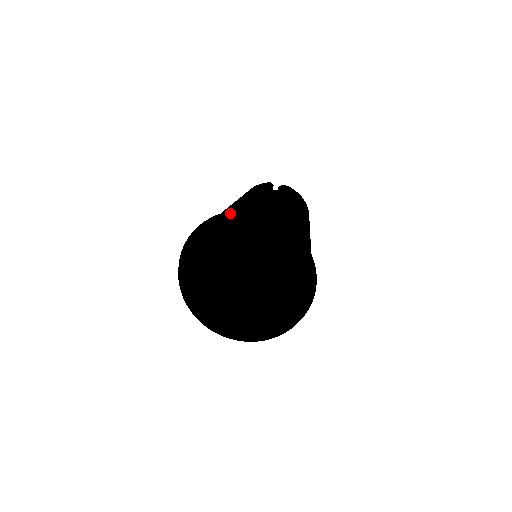
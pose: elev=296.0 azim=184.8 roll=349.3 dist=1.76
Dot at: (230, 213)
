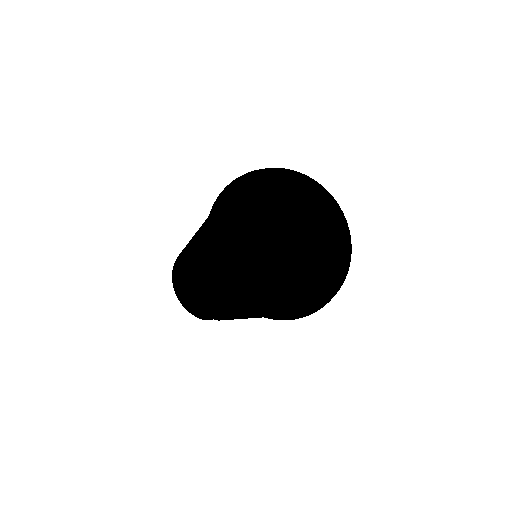
Dot at: occluded
